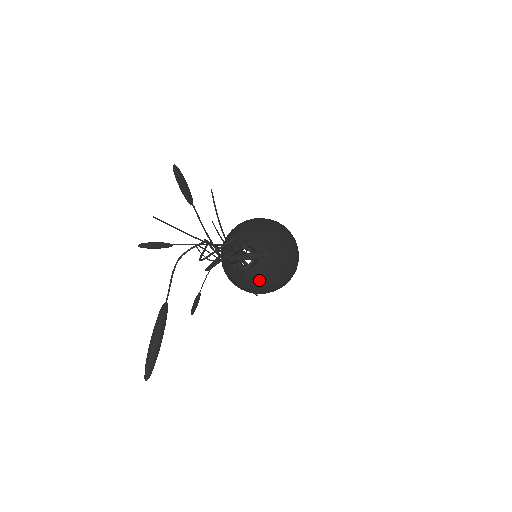
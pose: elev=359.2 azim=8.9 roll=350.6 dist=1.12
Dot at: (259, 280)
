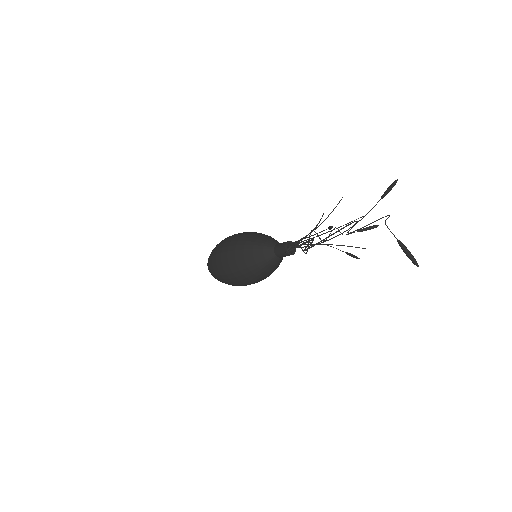
Dot at: (277, 267)
